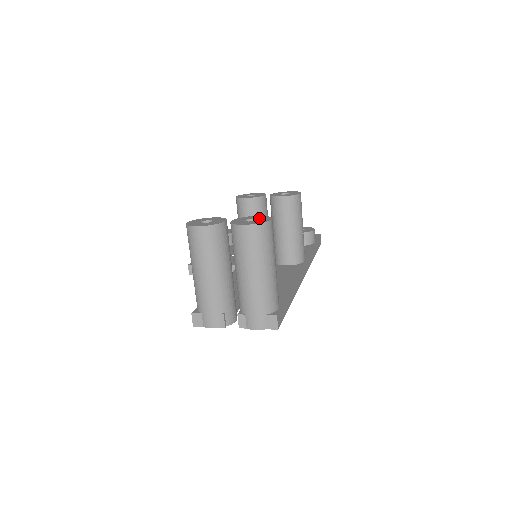
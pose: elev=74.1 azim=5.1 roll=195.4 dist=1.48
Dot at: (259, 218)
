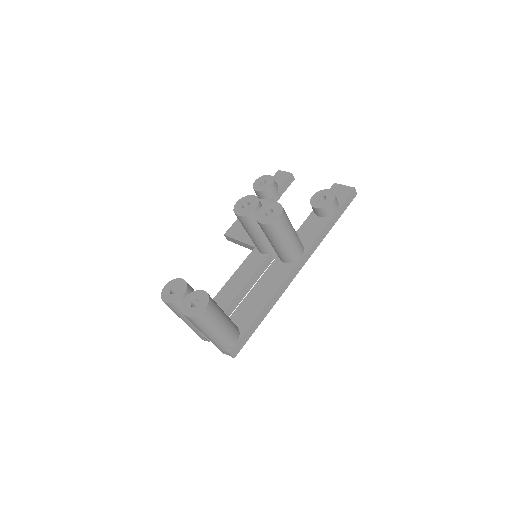
Dot at: (201, 301)
